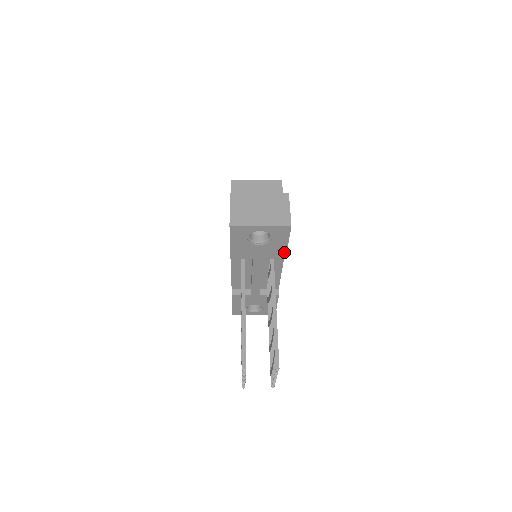
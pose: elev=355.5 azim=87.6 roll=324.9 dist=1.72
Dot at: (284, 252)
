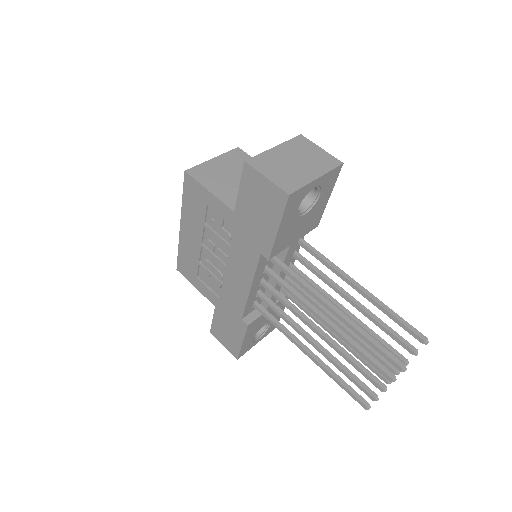
Dot at: (321, 214)
